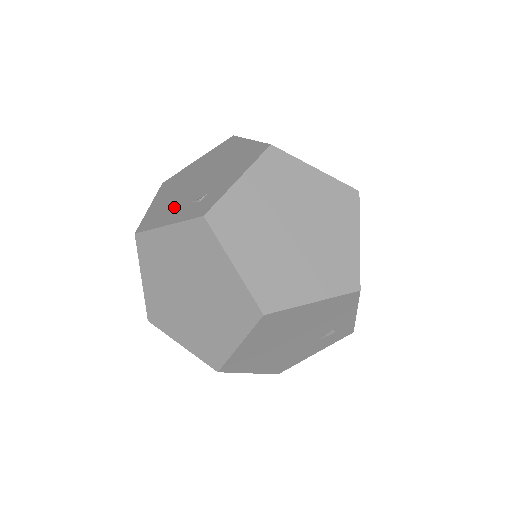
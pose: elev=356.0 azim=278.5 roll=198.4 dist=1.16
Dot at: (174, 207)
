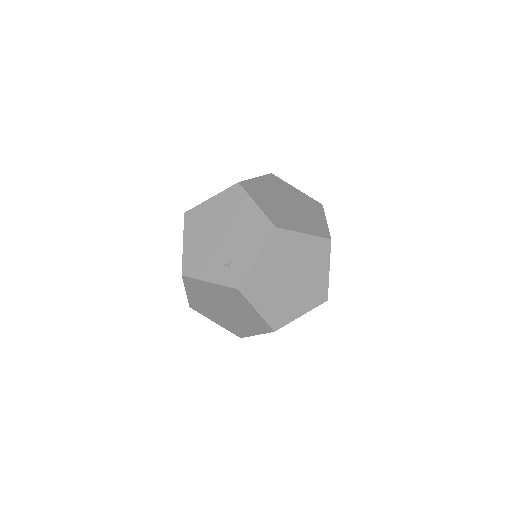
Dot at: (208, 261)
